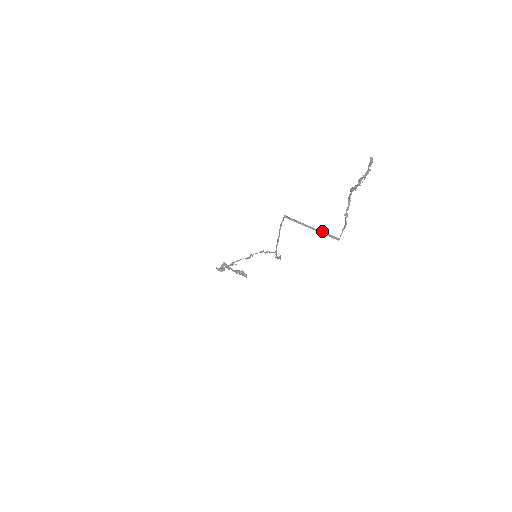
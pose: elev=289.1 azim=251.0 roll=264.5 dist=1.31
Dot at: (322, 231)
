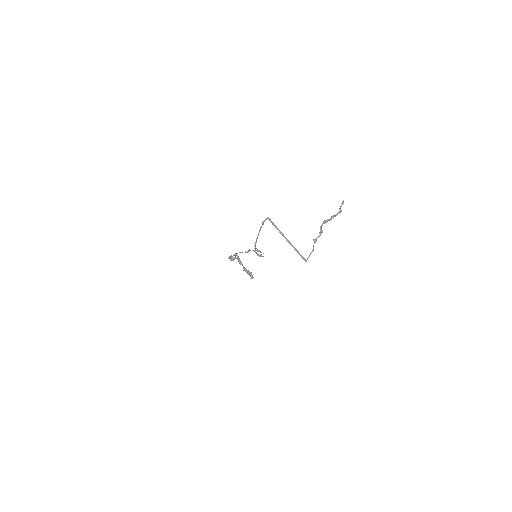
Dot at: occluded
